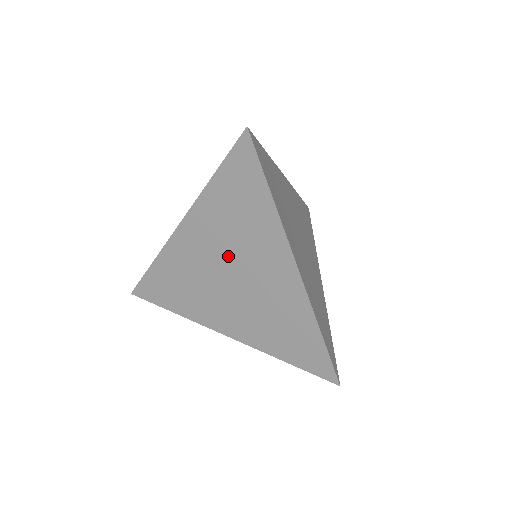
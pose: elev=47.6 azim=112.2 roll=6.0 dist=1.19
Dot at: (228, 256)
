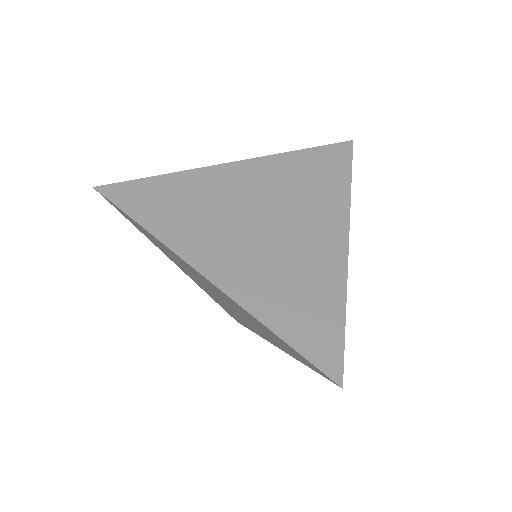
Dot at: (275, 205)
